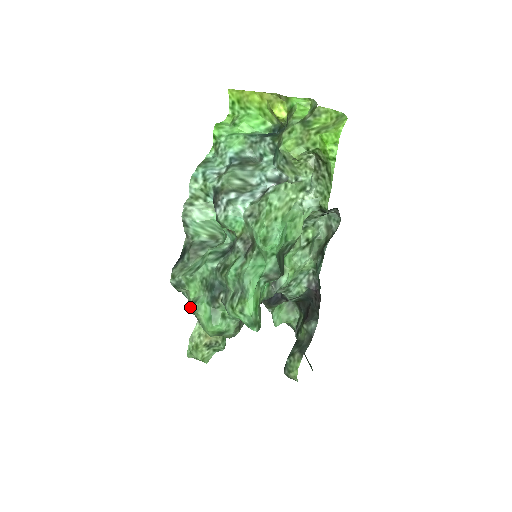
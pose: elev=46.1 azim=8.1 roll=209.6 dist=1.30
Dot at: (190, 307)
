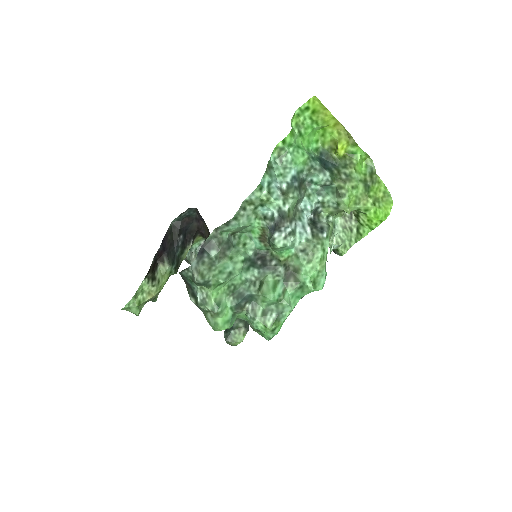
Dot at: (209, 306)
